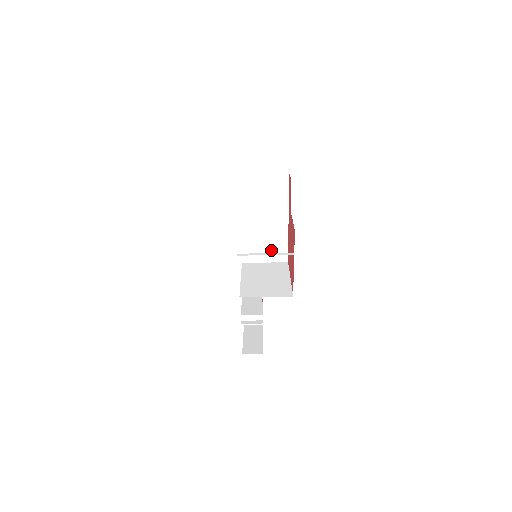
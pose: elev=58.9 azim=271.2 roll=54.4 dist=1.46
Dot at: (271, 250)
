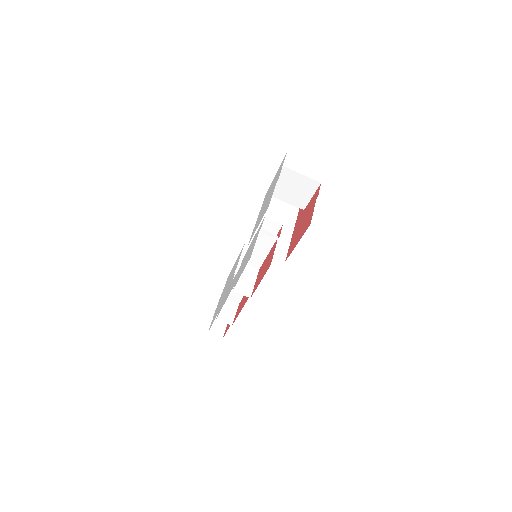
Dot at: occluded
